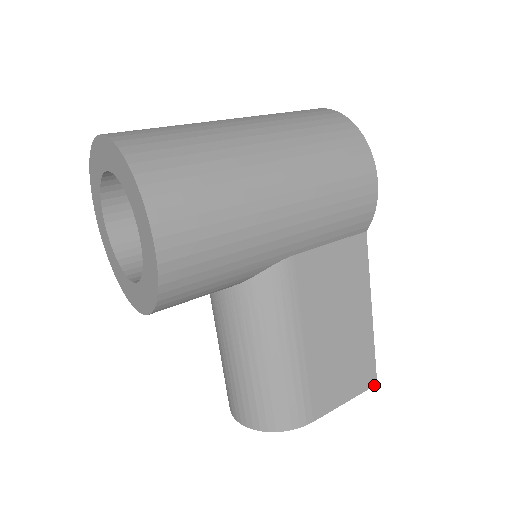
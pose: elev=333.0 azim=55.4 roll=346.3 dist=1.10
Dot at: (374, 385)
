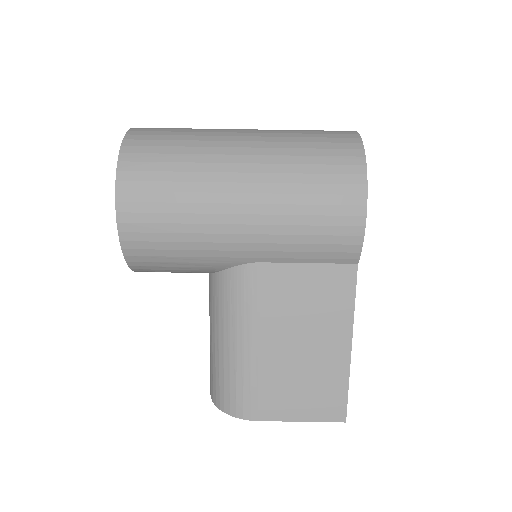
Dot at: (342, 421)
